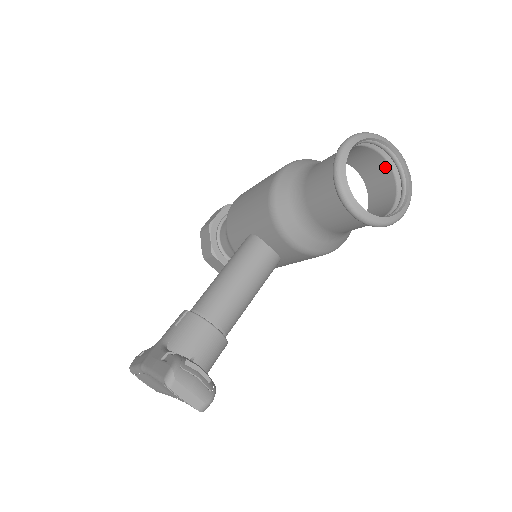
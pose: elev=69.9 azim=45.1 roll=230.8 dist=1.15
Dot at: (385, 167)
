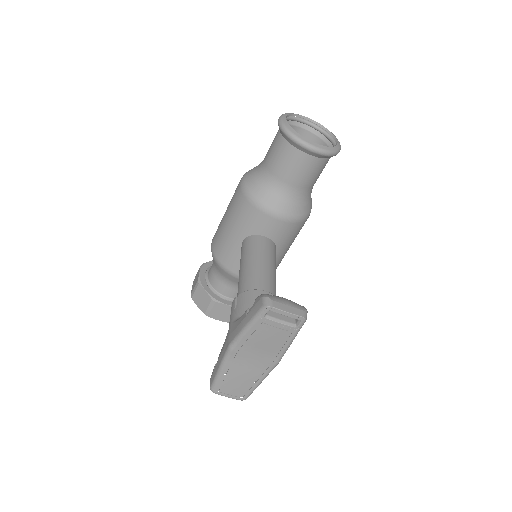
Dot at: (309, 135)
